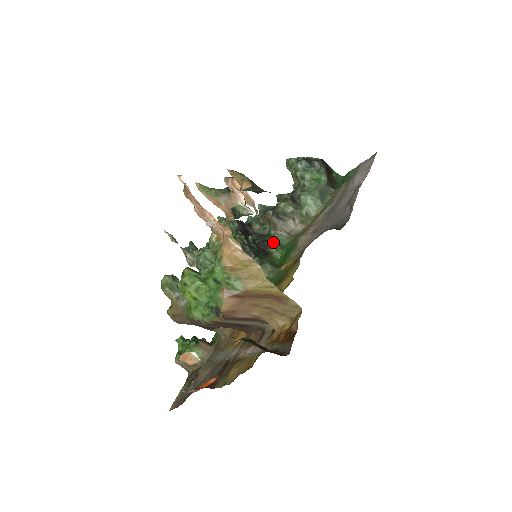
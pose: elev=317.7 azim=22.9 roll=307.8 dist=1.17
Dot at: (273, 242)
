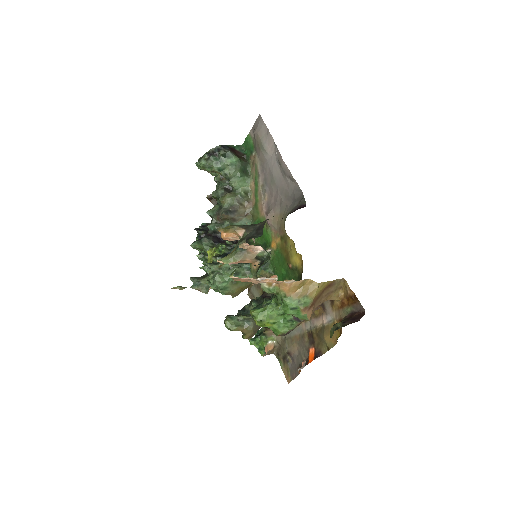
Dot at: occluded
